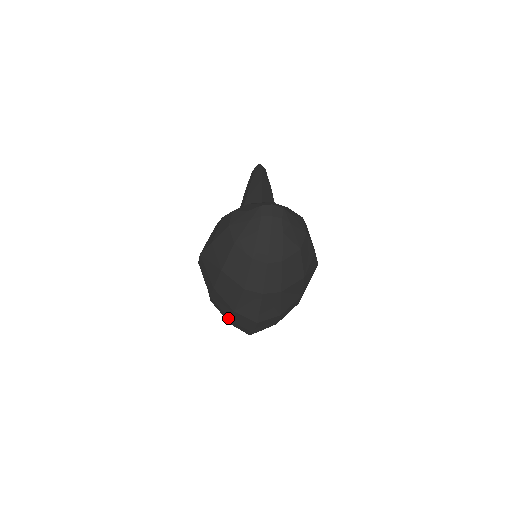
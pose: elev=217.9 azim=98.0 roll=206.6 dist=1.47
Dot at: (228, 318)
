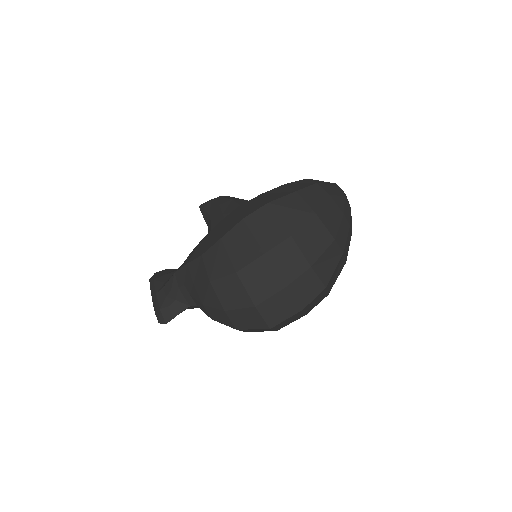
Dot at: (281, 284)
